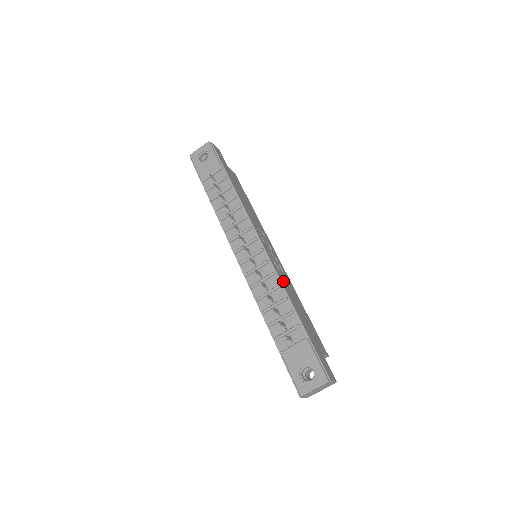
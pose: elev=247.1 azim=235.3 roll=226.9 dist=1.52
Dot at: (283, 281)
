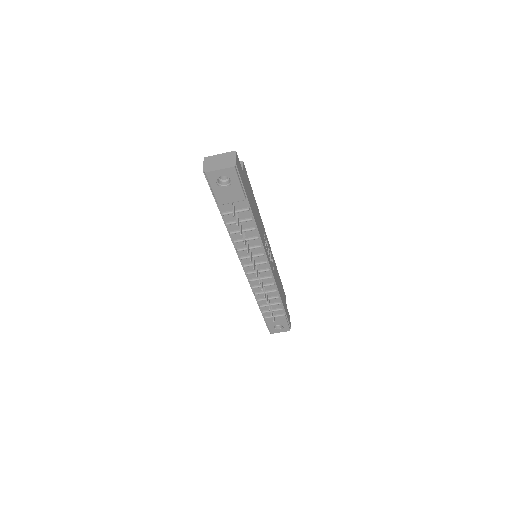
Dot at: (276, 281)
